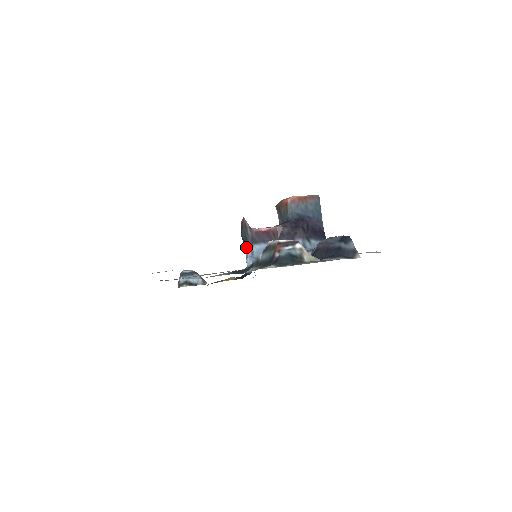
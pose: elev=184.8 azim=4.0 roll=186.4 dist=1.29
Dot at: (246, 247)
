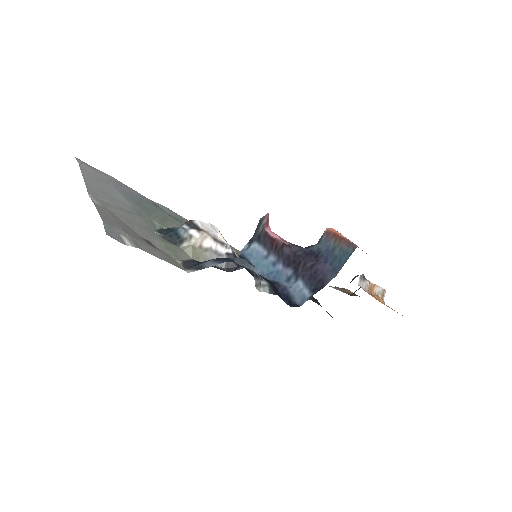
Dot at: (253, 240)
